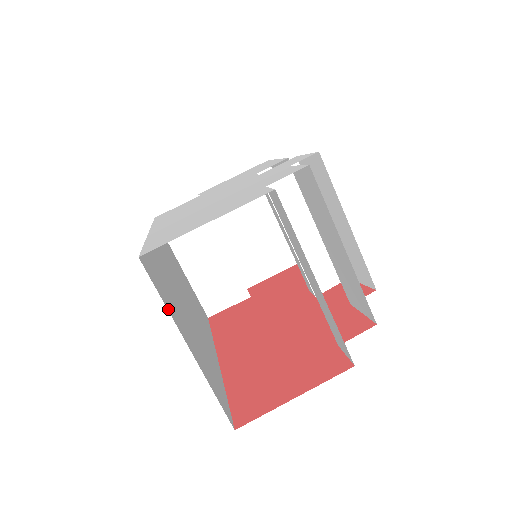
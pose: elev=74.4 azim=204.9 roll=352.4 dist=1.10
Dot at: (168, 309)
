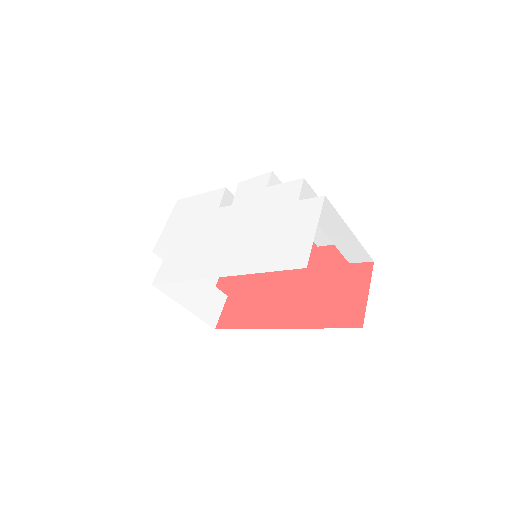
Dot at: occluded
